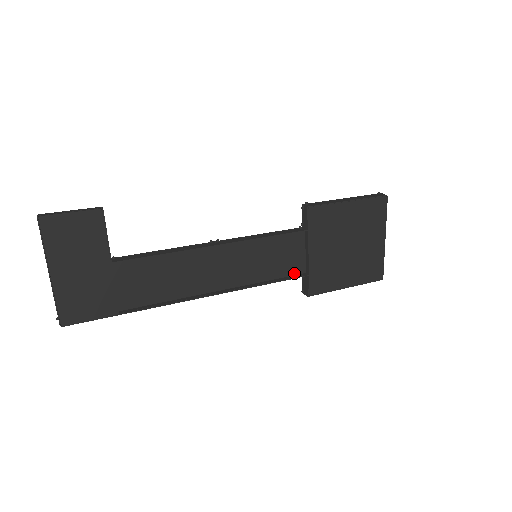
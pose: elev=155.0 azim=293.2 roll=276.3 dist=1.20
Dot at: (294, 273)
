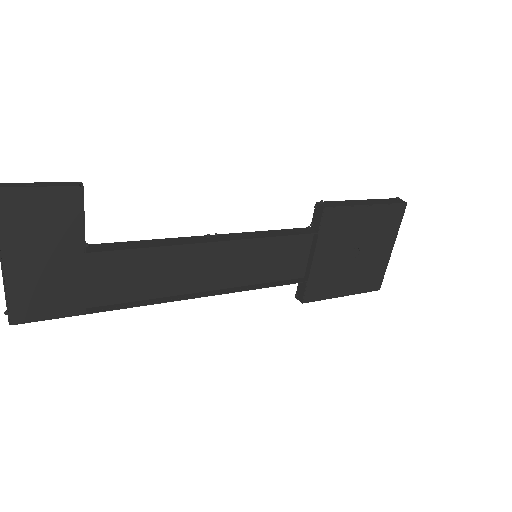
Dot at: (292, 277)
